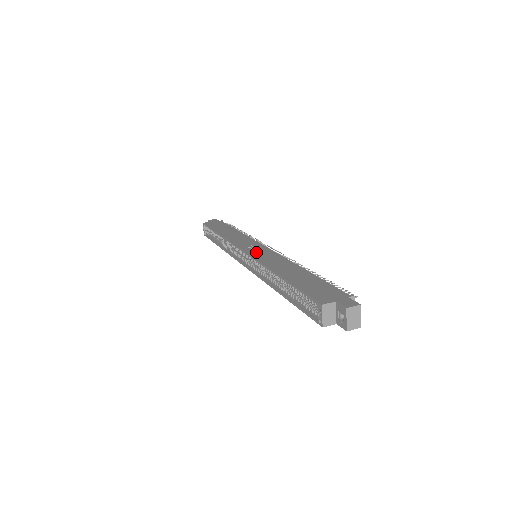
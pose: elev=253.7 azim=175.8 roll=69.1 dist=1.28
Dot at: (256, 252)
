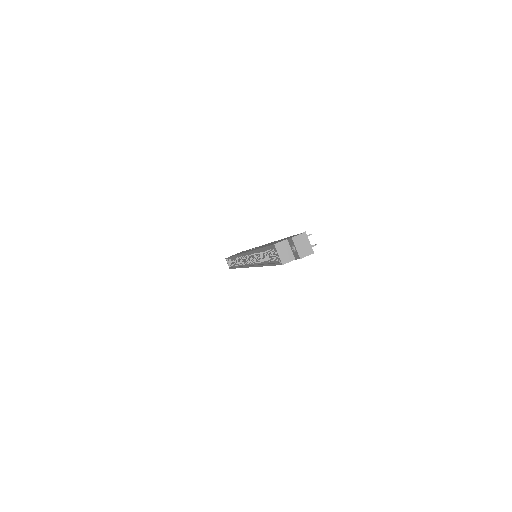
Dot at: occluded
